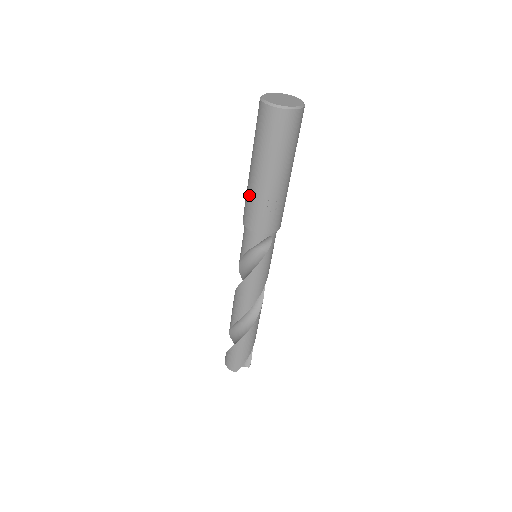
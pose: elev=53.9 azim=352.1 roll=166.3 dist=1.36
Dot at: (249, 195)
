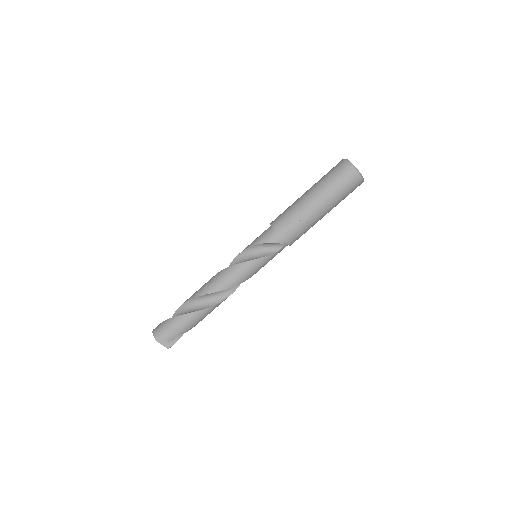
Dot at: (292, 207)
